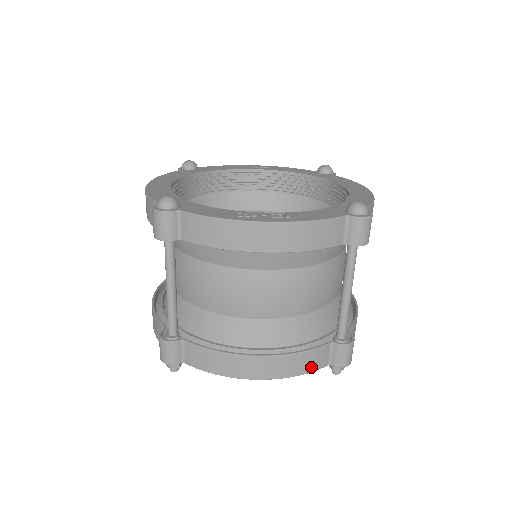
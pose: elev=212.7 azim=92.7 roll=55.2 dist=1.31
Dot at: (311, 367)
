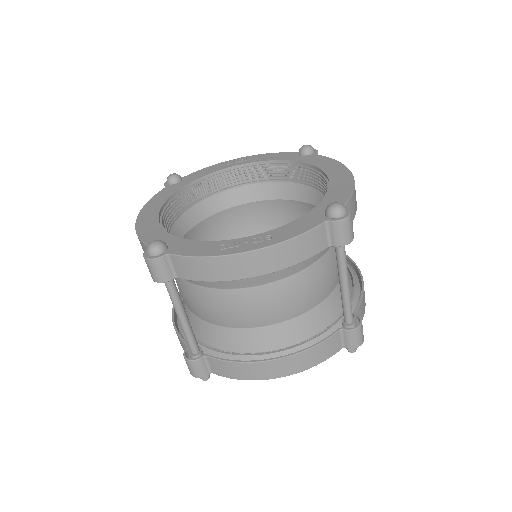
Dot at: (326, 355)
